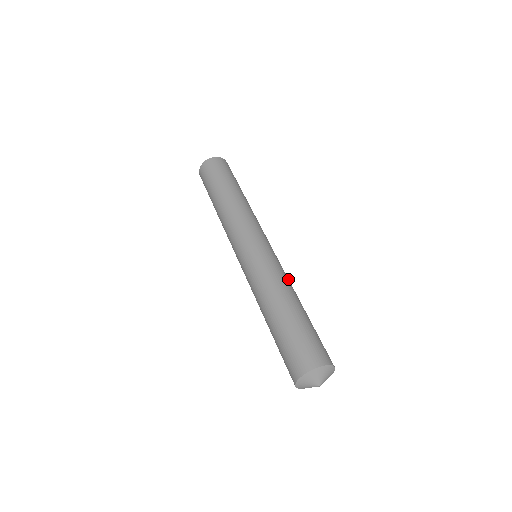
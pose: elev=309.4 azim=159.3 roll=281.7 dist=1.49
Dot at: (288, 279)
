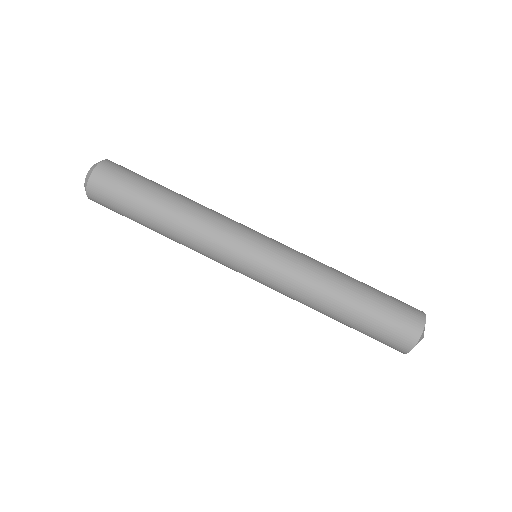
Dot at: (315, 260)
